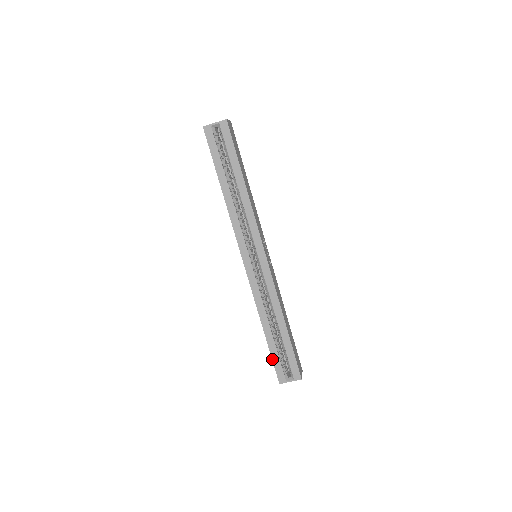
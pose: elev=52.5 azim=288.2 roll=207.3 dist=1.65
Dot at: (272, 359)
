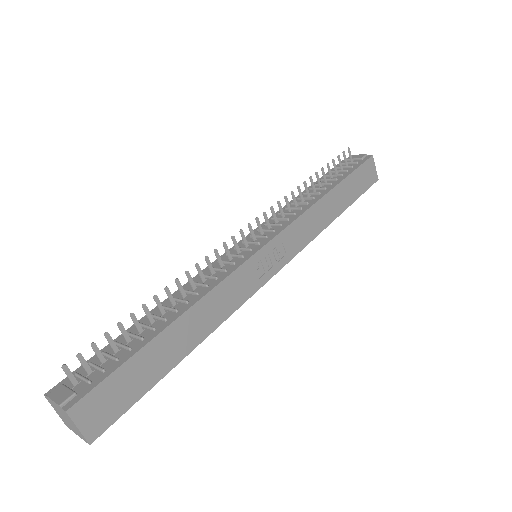
Dot at: occluded
